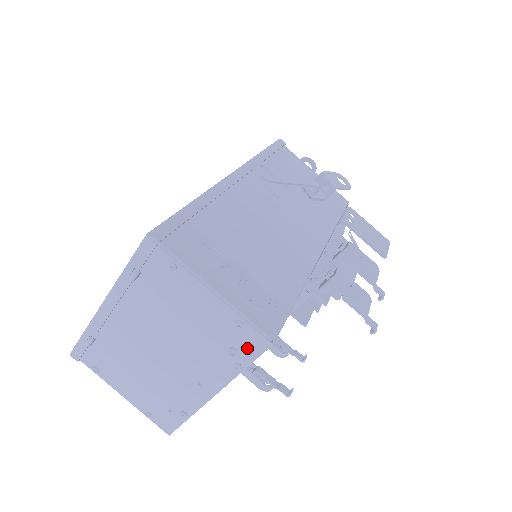
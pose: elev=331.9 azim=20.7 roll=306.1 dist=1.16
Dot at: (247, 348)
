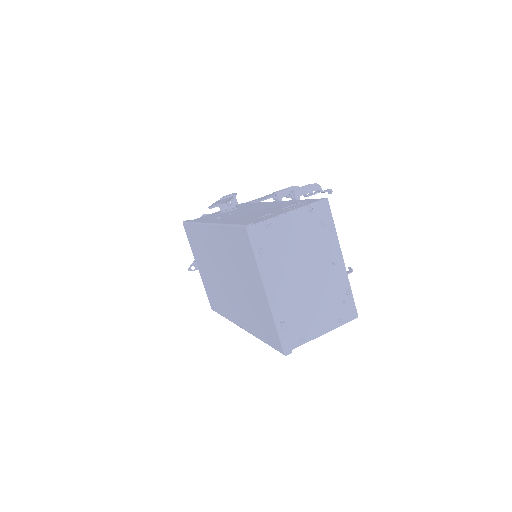
Dot at: (324, 215)
